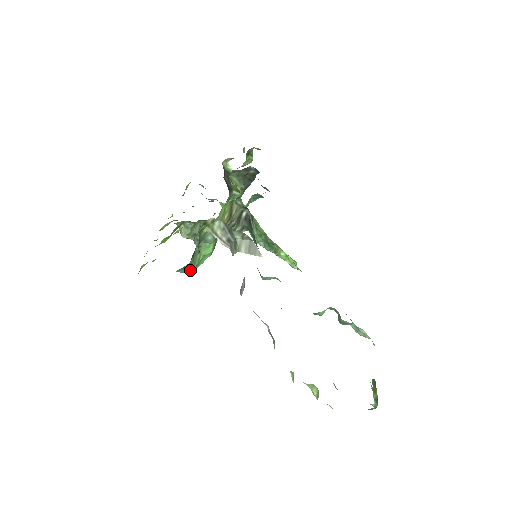
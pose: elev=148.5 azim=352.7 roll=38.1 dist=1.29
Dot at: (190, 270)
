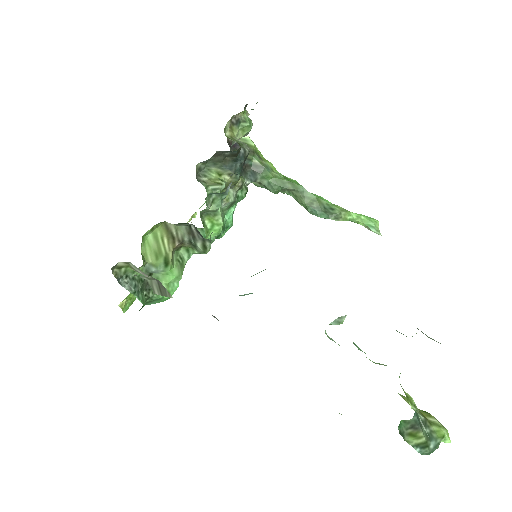
Dot at: (162, 299)
